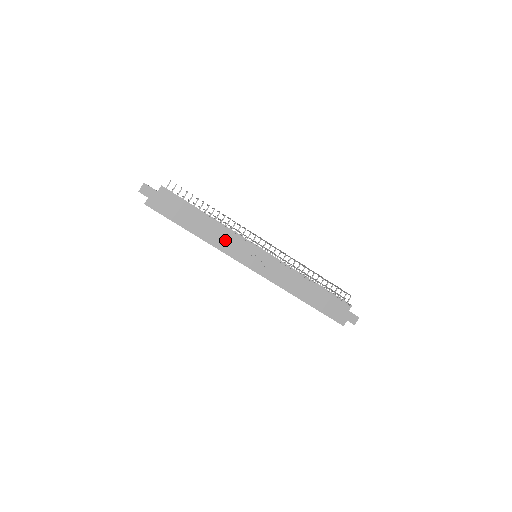
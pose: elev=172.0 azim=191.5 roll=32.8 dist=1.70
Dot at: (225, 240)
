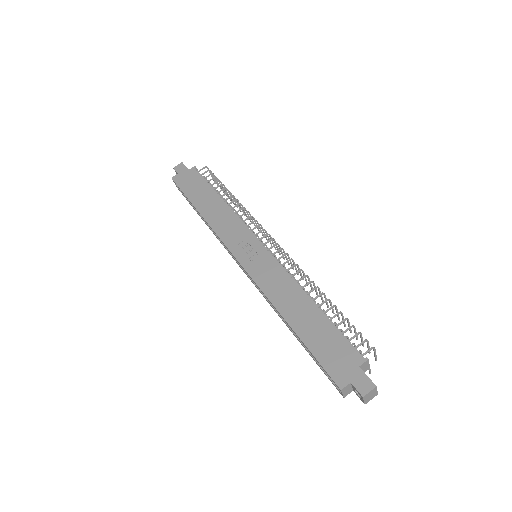
Dot at: (226, 223)
